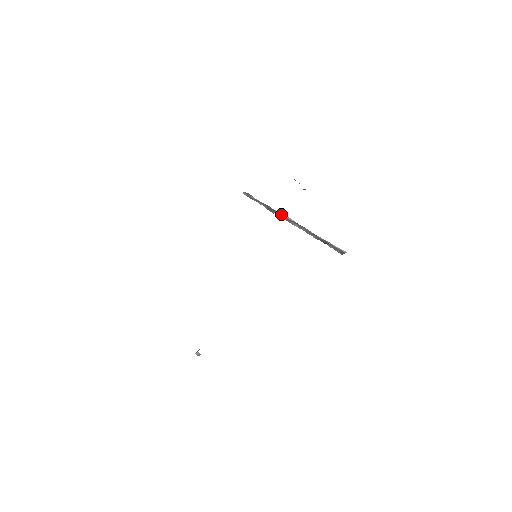
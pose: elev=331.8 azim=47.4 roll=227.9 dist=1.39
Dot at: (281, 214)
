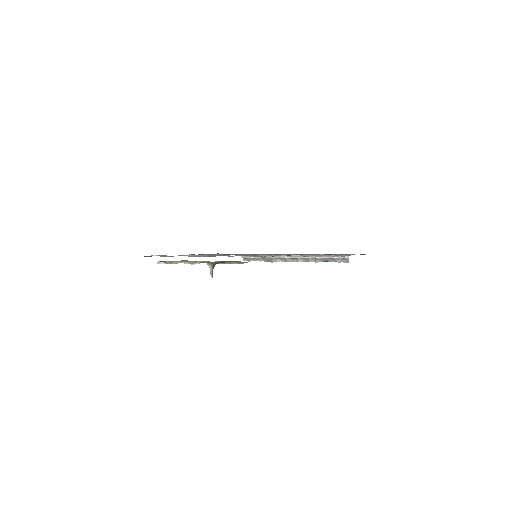
Dot at: (278, 259)
